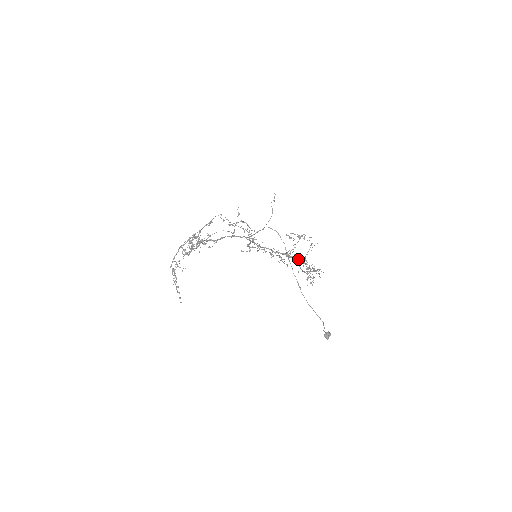
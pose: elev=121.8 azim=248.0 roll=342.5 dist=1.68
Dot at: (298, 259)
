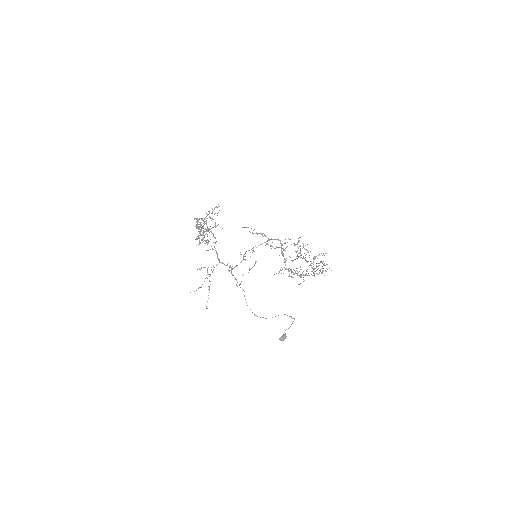
Dot at: occluded
